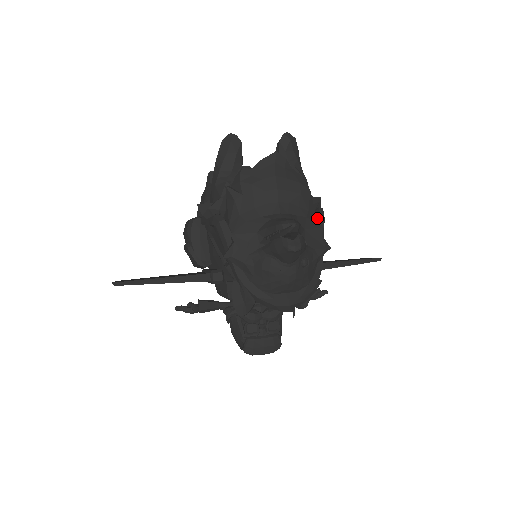
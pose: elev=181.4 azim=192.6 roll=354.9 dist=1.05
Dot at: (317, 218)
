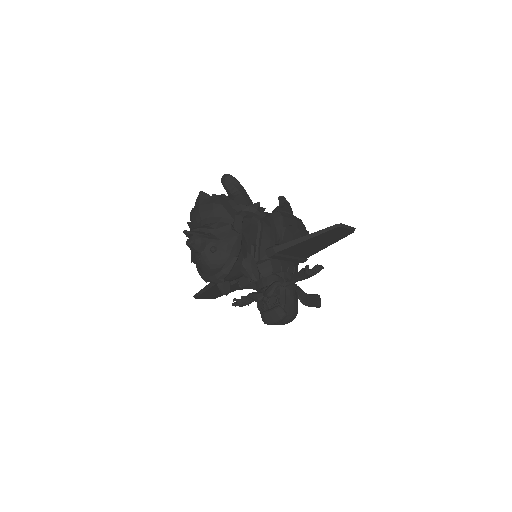
Dot at: (234, 219)
